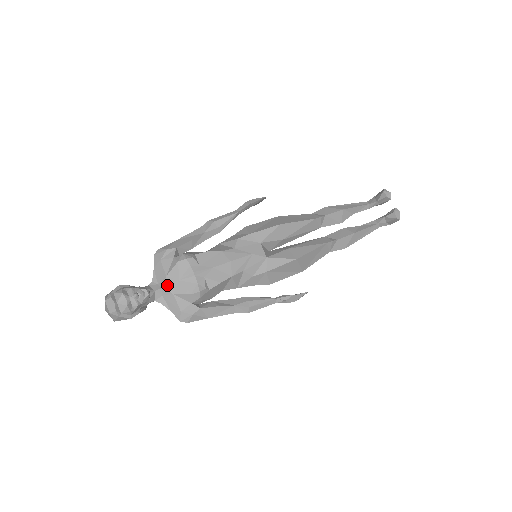
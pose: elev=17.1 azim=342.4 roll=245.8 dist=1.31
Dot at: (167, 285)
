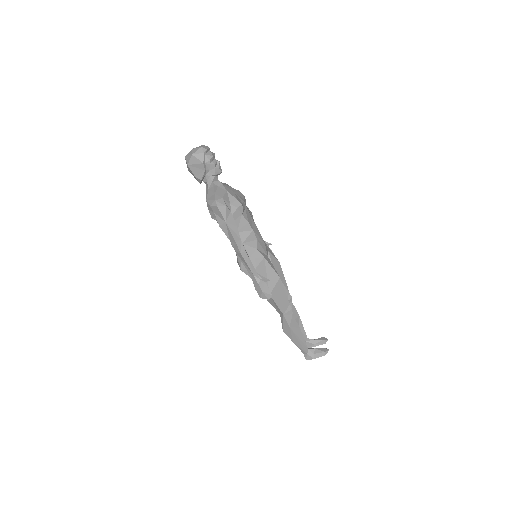
Dot at: (227, 187)
